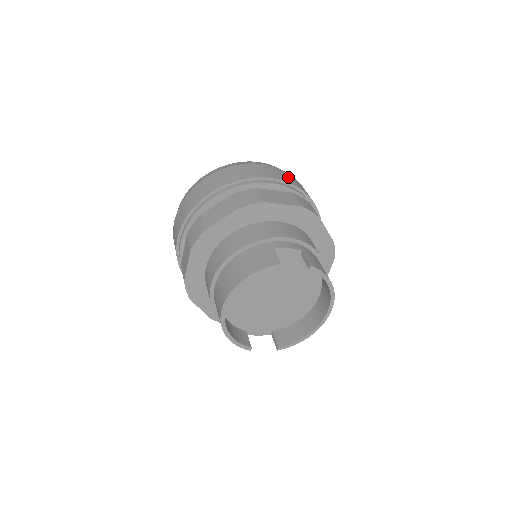
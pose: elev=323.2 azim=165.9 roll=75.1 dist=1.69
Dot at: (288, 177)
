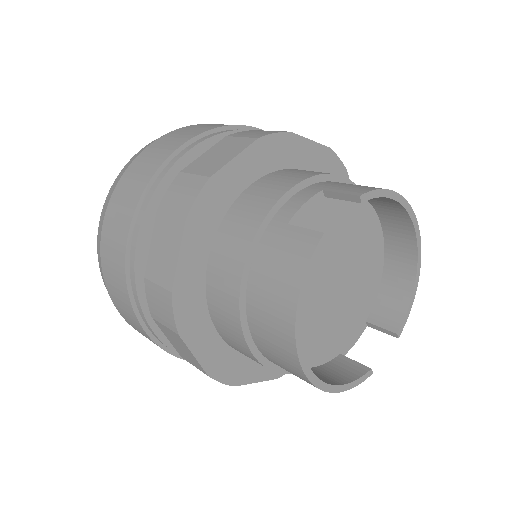
Dot at: (199, 127)
